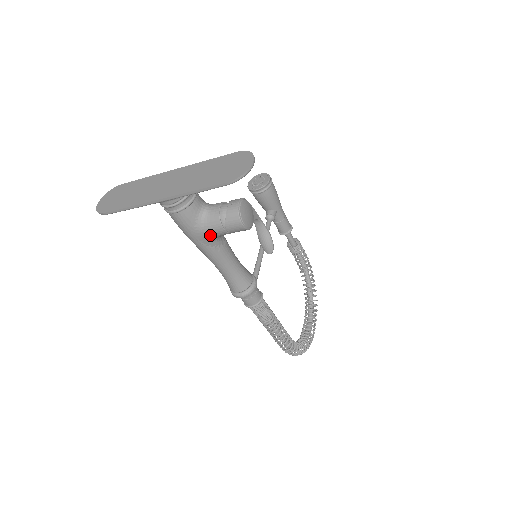
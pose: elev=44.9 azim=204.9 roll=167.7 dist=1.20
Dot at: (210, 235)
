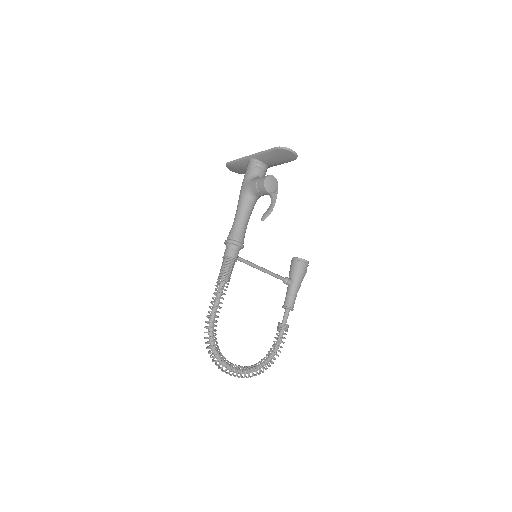
Dot at: (249, 186)
